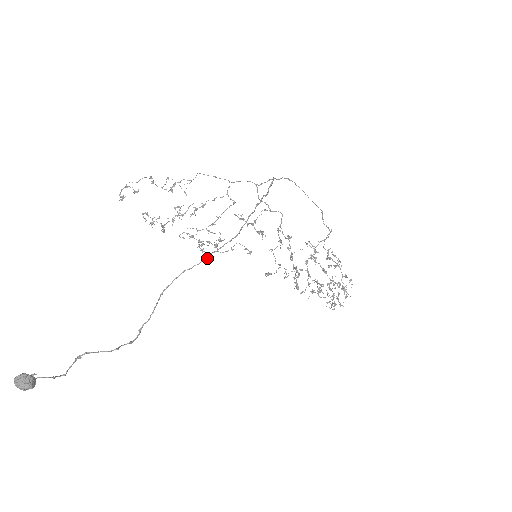
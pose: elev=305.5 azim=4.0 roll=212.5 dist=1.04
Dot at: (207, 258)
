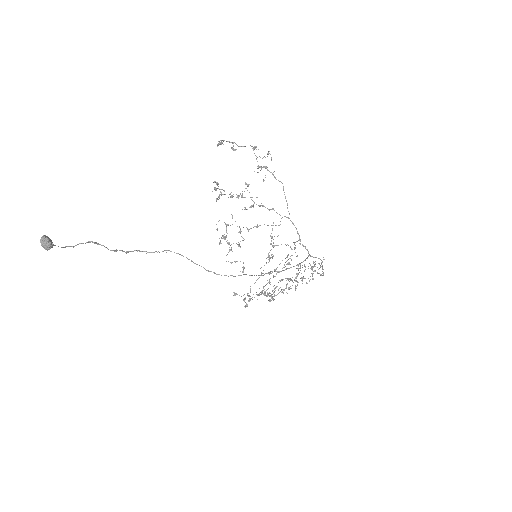
Dot at: (207, 270)
